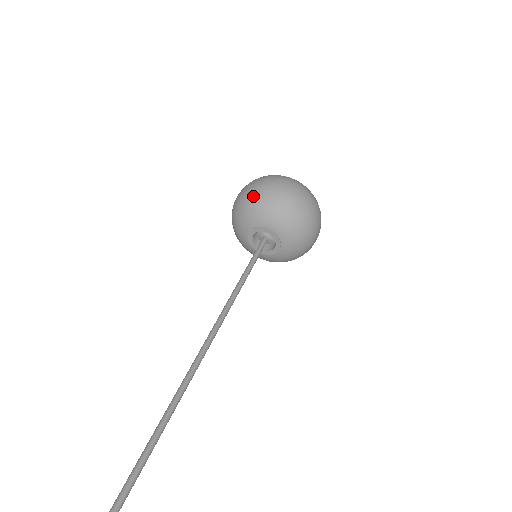
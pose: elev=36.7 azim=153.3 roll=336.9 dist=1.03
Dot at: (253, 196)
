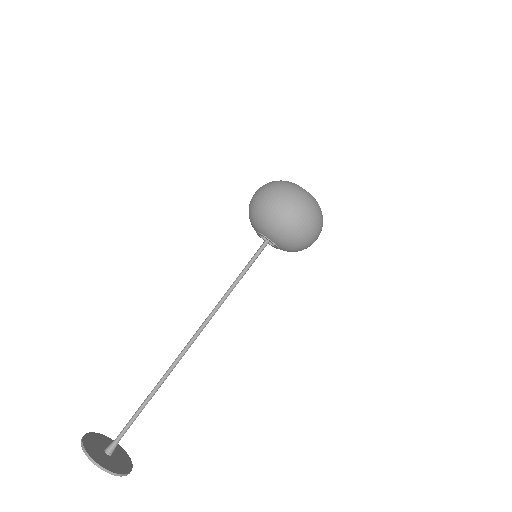
Dot at: (265, 215)
